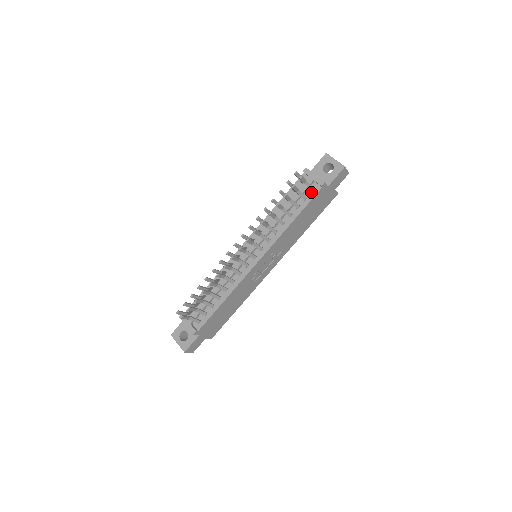
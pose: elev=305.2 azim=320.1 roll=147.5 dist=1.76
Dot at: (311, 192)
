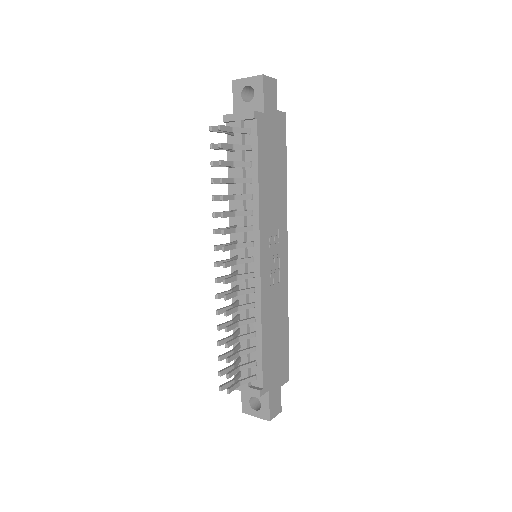
Dot at: (250, 135)
